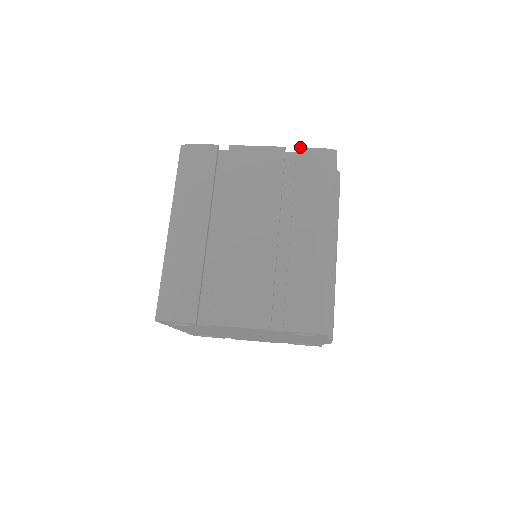
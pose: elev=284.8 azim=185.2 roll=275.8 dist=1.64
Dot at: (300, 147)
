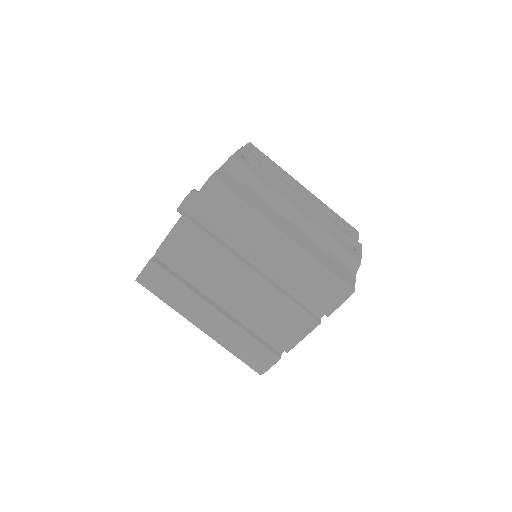
Dot at: (190, 204)
